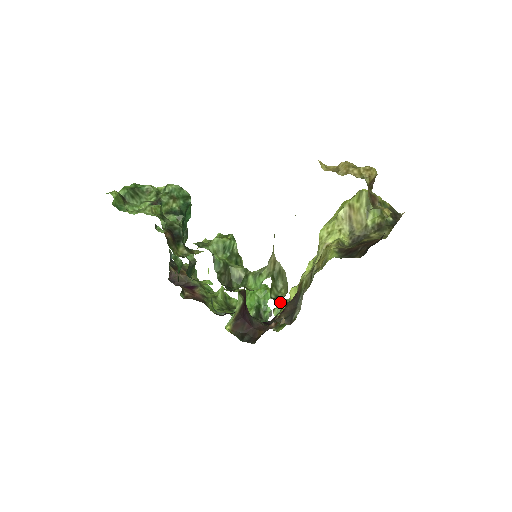
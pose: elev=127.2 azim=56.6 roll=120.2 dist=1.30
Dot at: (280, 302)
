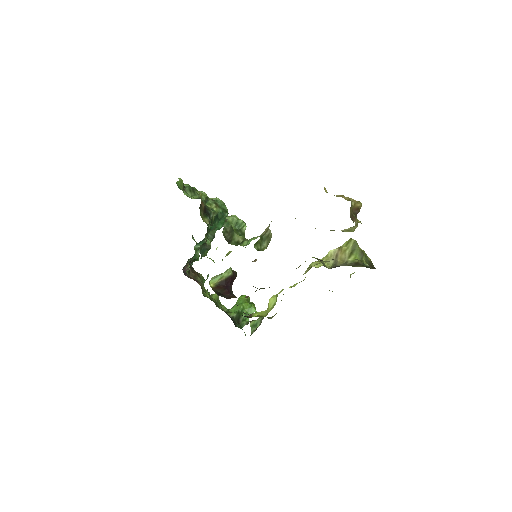
Dot at: (259, 317)
